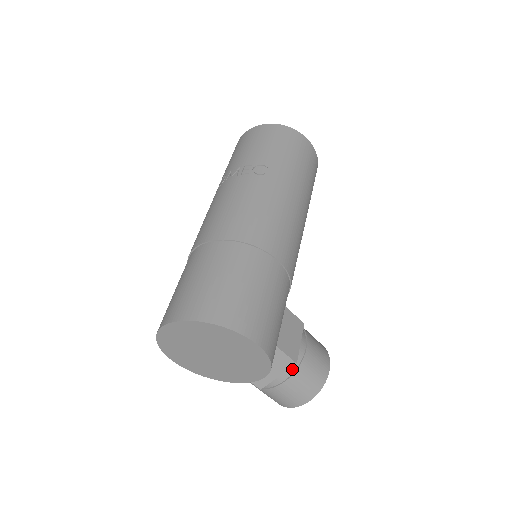
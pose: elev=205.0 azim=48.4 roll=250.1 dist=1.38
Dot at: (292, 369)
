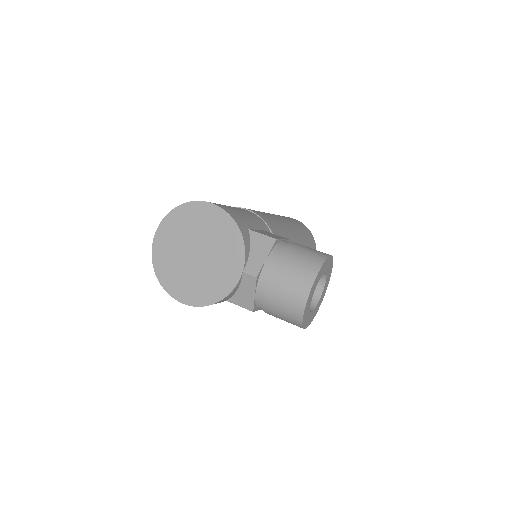
Dot at: (278, 250)
